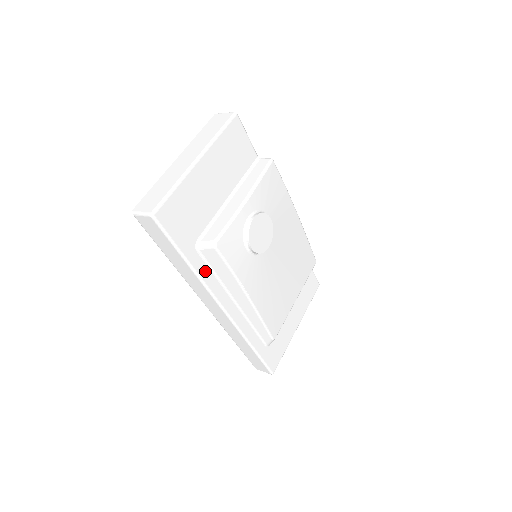
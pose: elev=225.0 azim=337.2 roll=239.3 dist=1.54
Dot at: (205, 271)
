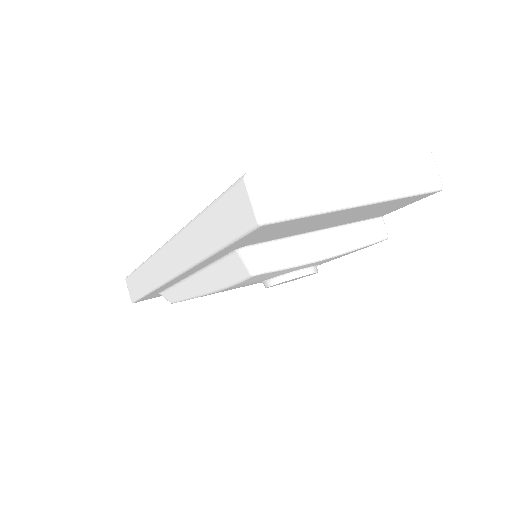
Dot at: (212, 260)
